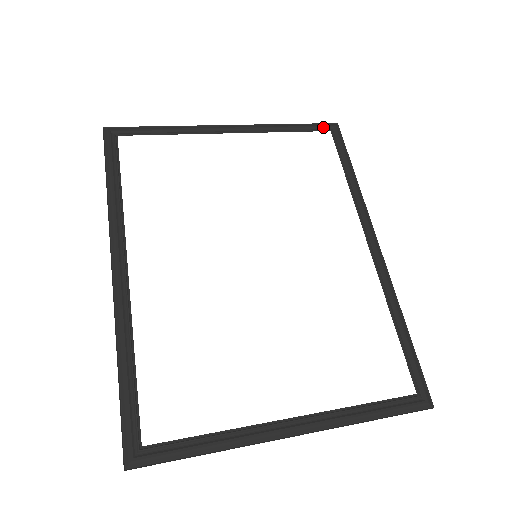
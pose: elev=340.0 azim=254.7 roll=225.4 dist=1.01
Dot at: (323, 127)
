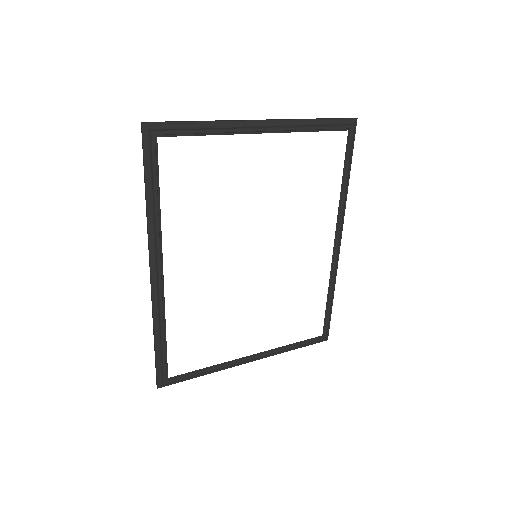
Dot at: (344, 124)
